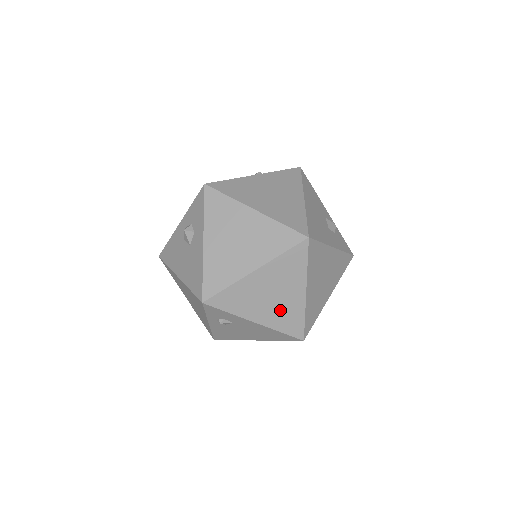
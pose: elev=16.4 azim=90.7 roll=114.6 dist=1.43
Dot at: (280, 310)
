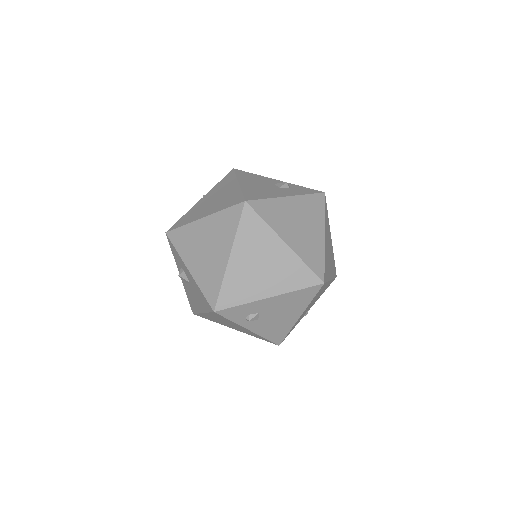
Dot at: (279, 273)
